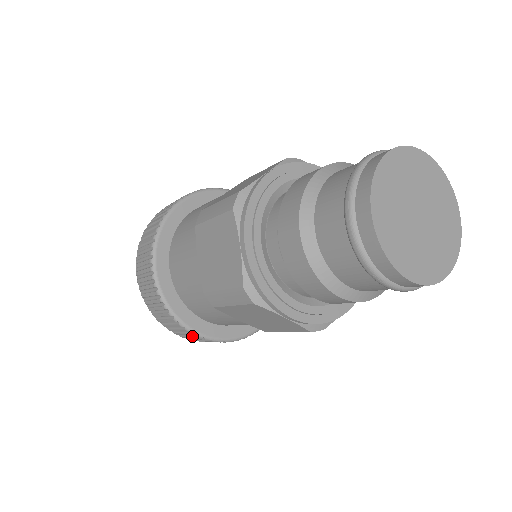
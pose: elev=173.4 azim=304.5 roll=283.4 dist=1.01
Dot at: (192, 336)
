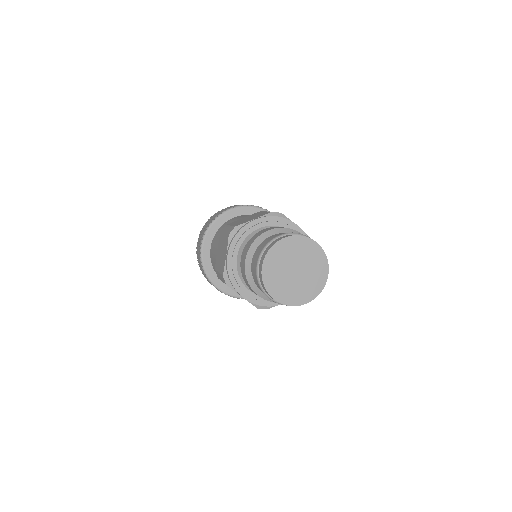
Dot at: (216, 288)
